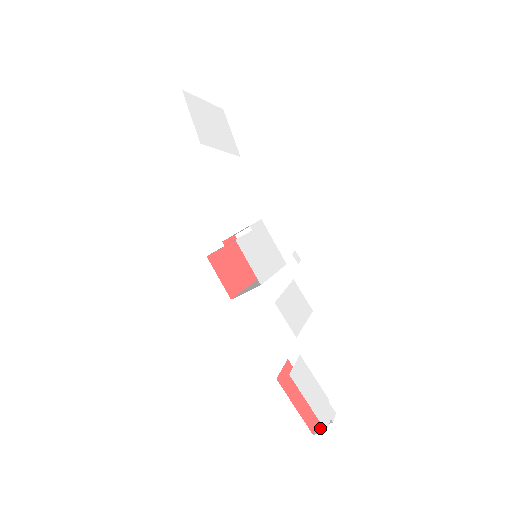
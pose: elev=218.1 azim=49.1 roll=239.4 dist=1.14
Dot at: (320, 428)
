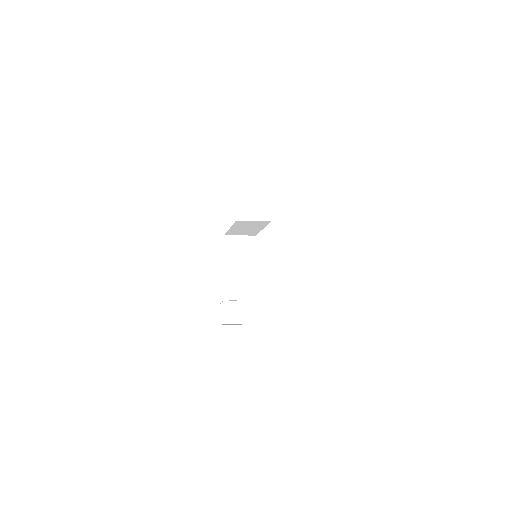
Dot at: (225, 319)
